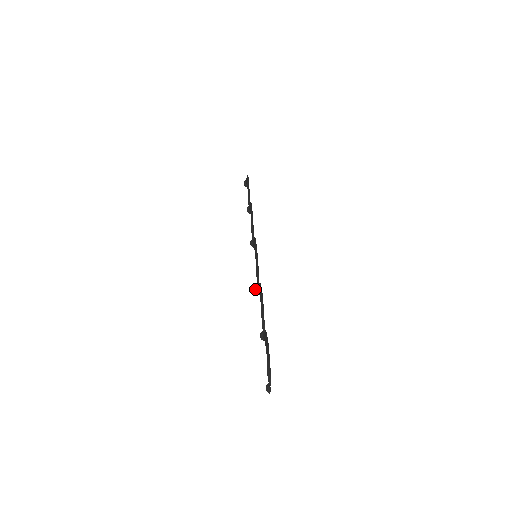
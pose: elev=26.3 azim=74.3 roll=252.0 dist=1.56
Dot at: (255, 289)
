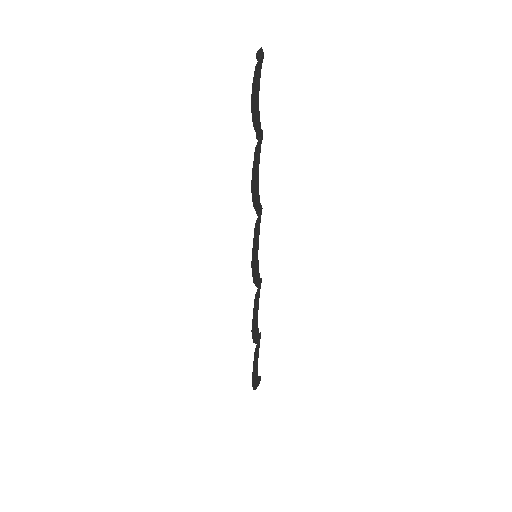
Dot at: occluded
